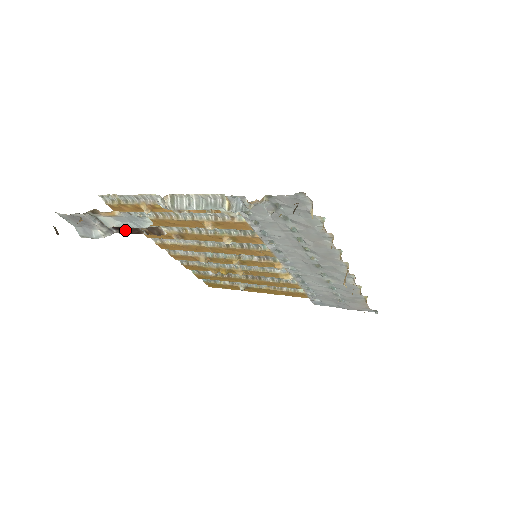
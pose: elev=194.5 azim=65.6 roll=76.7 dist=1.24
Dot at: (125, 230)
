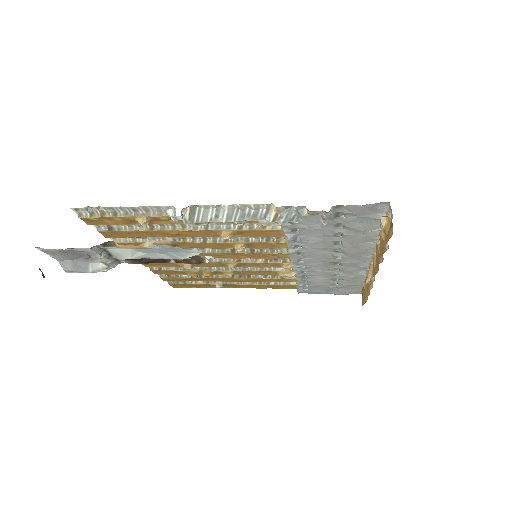
Dot at: (144, 260)
